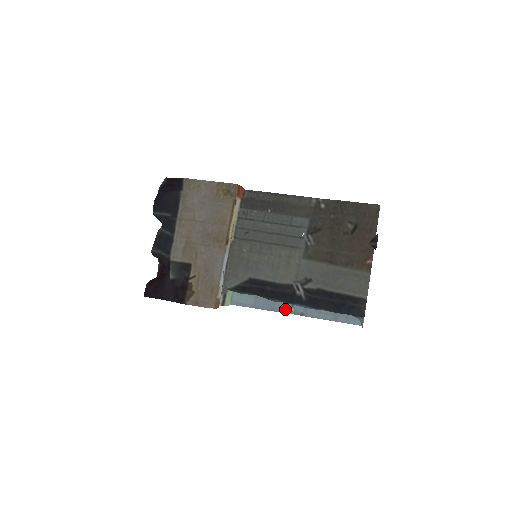
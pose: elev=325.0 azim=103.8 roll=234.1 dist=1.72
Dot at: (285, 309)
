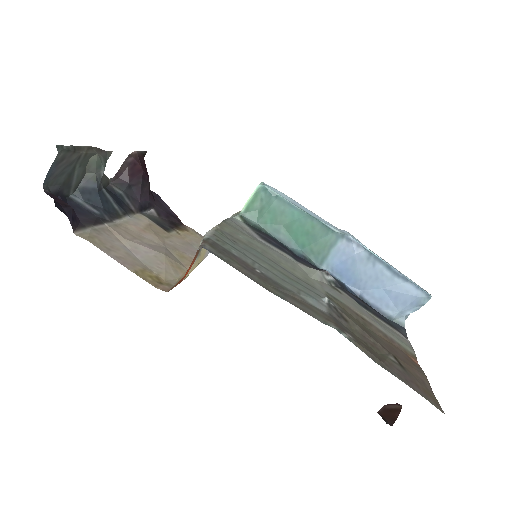
Dot at: (334, 227)
